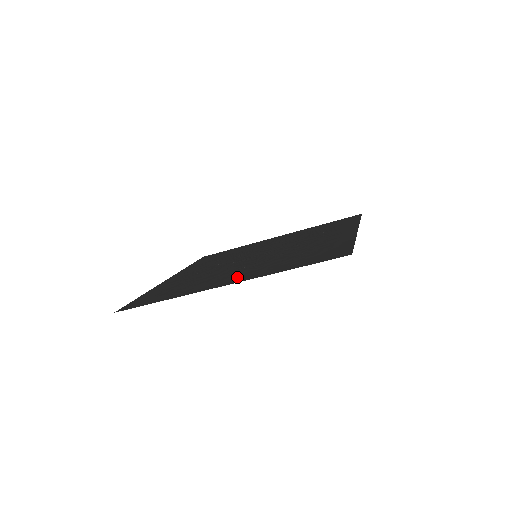
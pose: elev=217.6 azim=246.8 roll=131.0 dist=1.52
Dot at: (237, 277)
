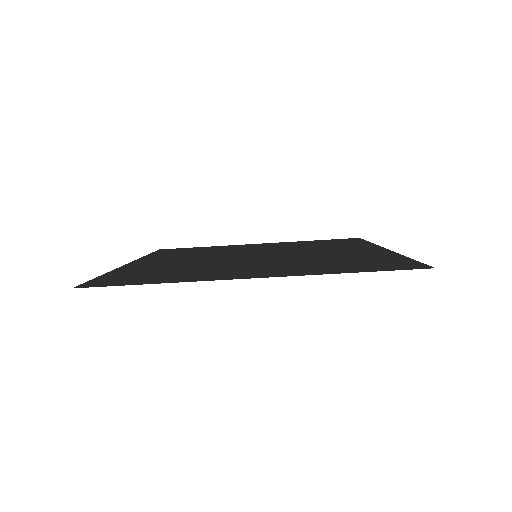
Dot at: (263, 271)
